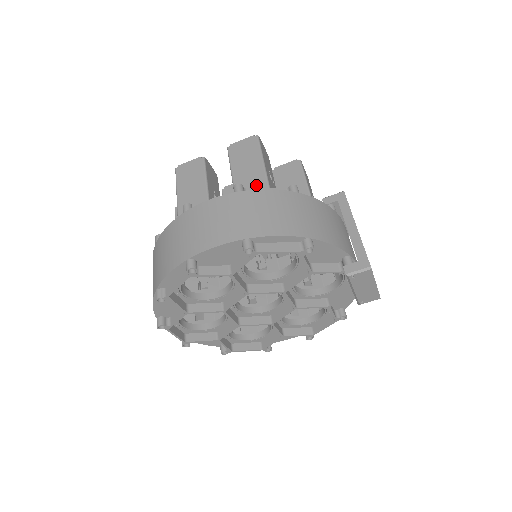
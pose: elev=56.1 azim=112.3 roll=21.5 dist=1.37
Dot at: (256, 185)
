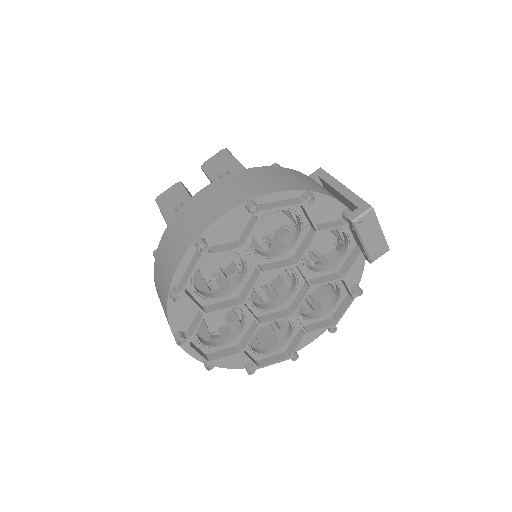
Dot at: occluded
